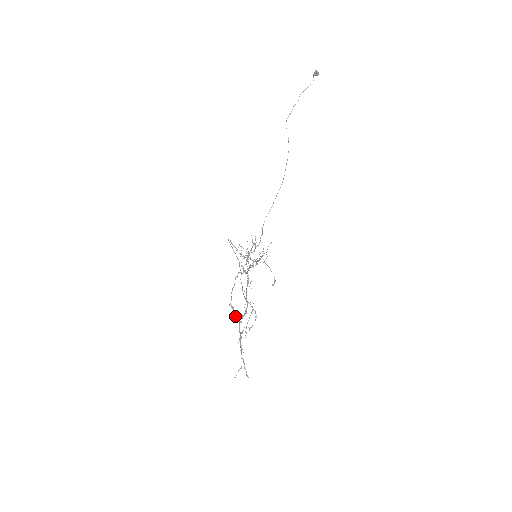
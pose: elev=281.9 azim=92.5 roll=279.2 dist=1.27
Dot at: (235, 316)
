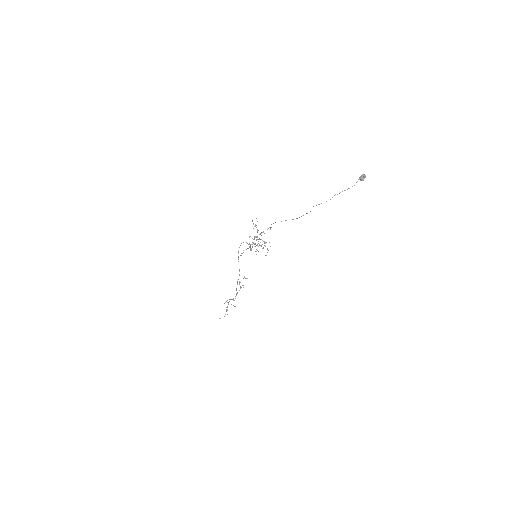
Dot at: (227, 302)
